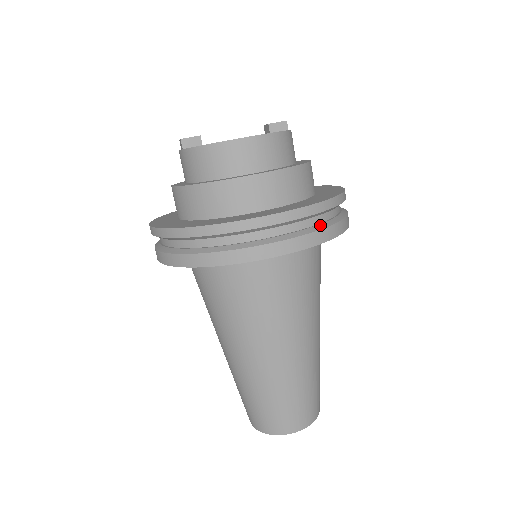
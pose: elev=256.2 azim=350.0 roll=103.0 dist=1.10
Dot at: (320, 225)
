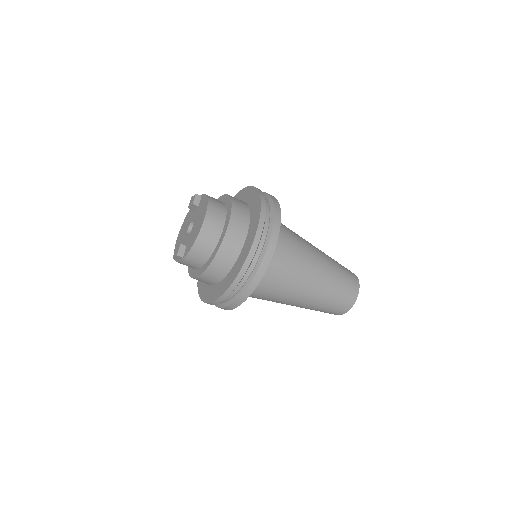
Dot at: (271, 207)
